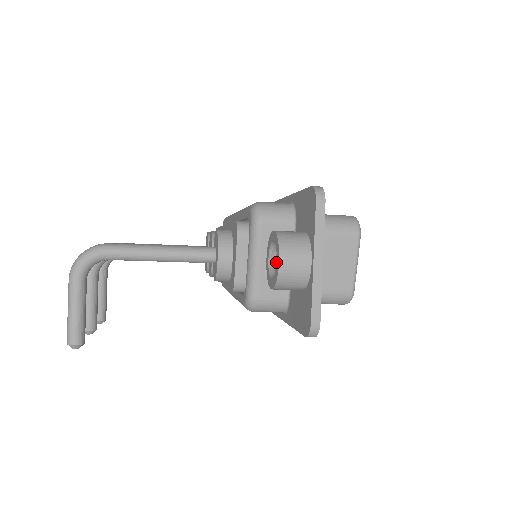
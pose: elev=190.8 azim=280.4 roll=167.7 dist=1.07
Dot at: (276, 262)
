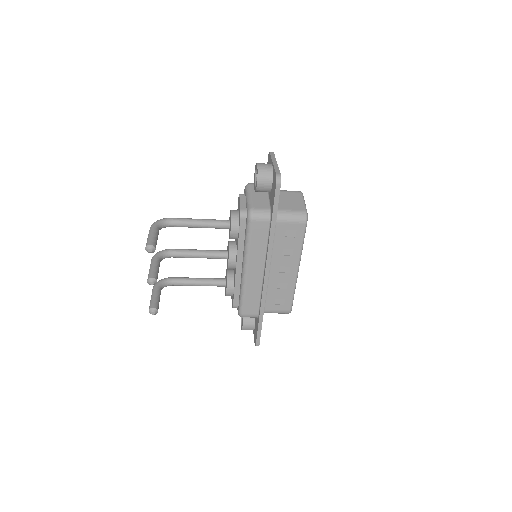
Dot at: occluded
